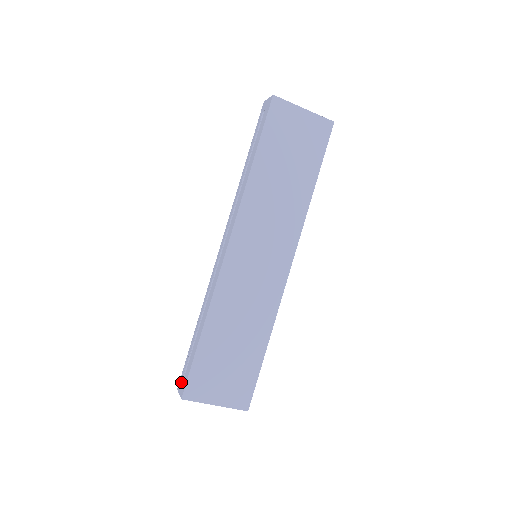
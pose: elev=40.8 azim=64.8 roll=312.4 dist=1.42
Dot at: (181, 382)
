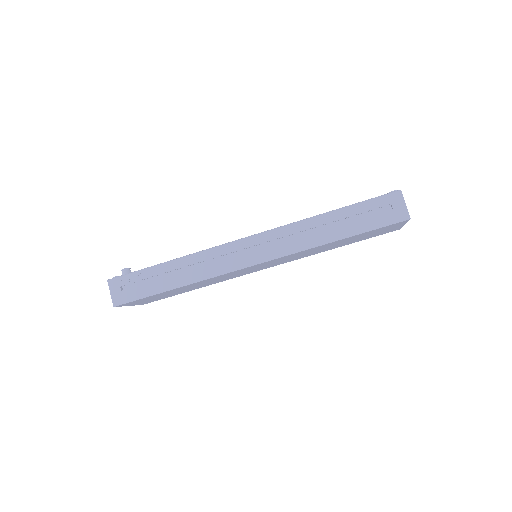
Dot at: (118, 287)
